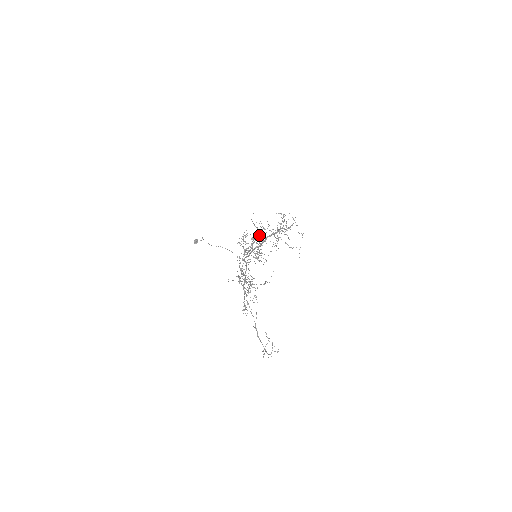
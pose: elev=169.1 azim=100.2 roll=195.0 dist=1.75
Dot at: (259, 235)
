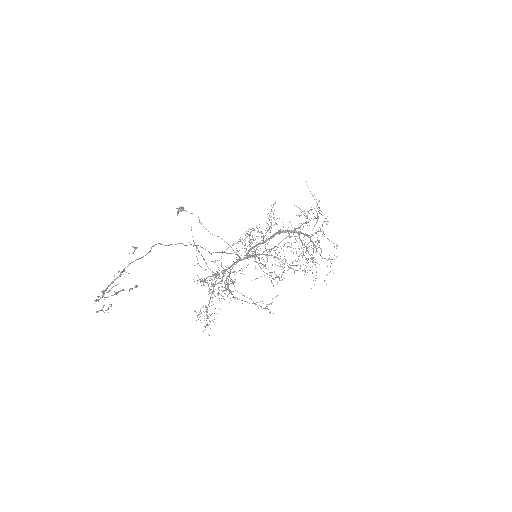
Dot at: occluded
